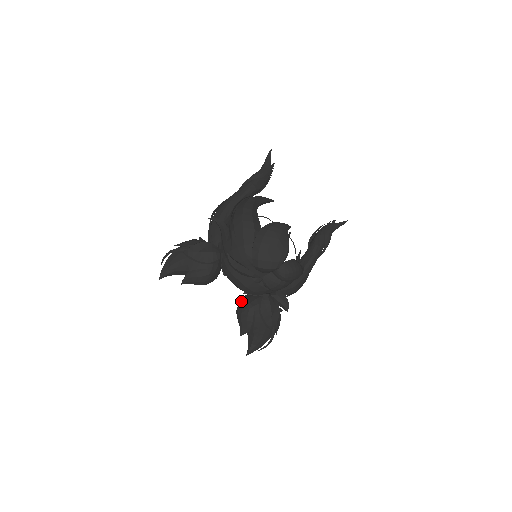
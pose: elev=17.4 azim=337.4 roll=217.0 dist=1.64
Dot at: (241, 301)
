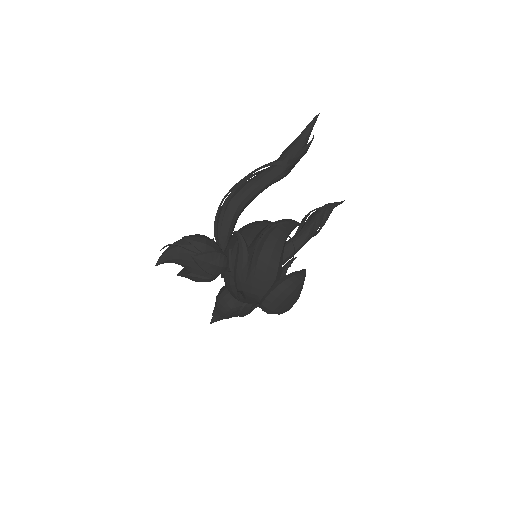
Dot at: (226, 293)
